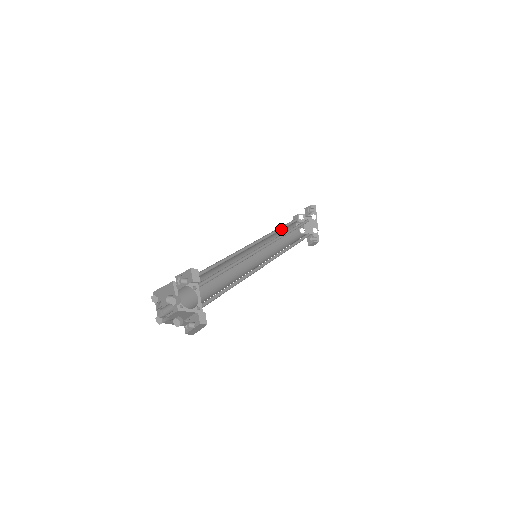
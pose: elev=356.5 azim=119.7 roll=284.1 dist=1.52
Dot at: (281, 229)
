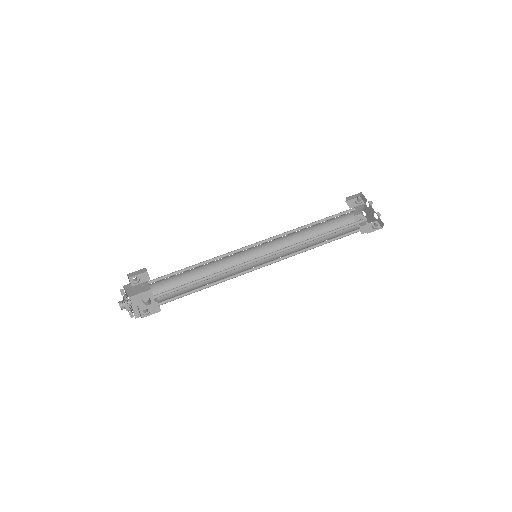
Dot at: (320, 231)
